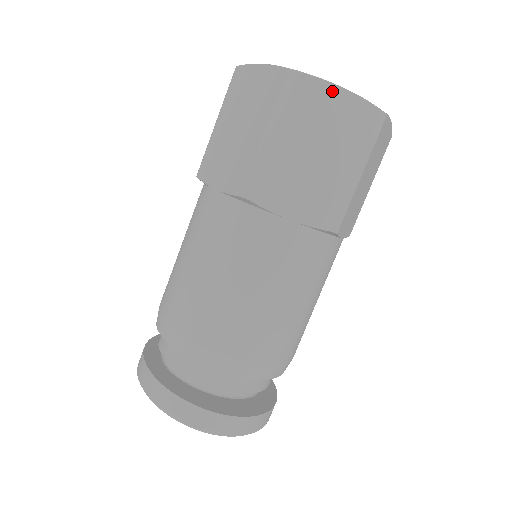
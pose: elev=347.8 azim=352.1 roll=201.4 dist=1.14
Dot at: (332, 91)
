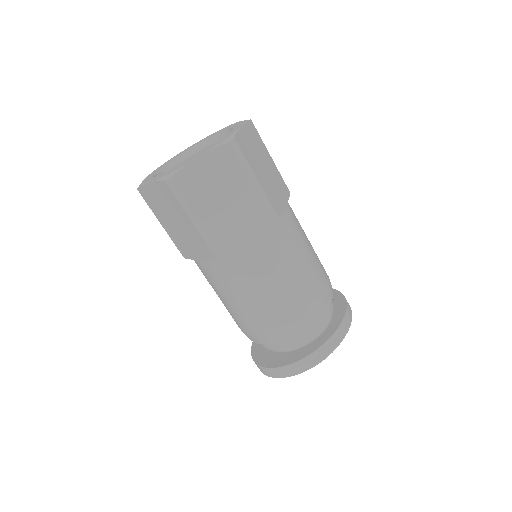
Dot at: (149, 188)
